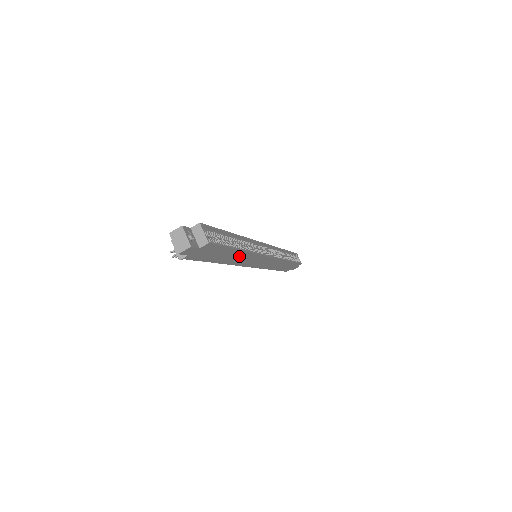
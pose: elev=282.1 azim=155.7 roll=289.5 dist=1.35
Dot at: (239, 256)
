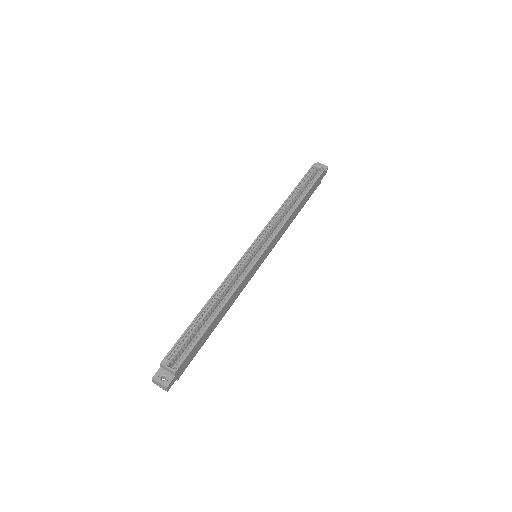
Dot at: (226, 306)
